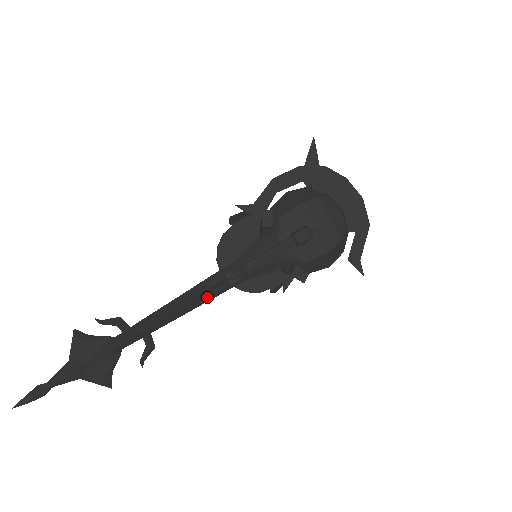
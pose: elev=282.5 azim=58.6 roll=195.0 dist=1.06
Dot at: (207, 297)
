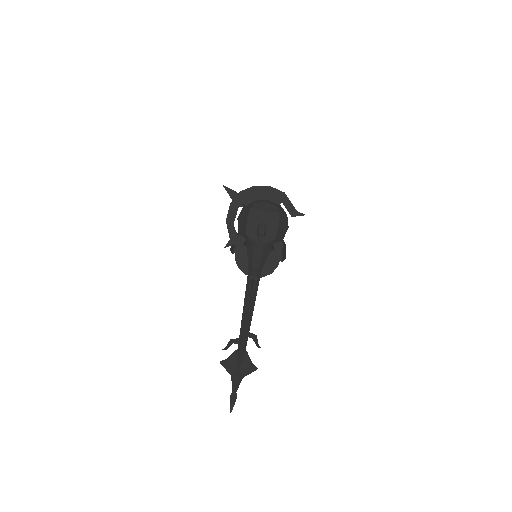
Dot at: (254, 295)
